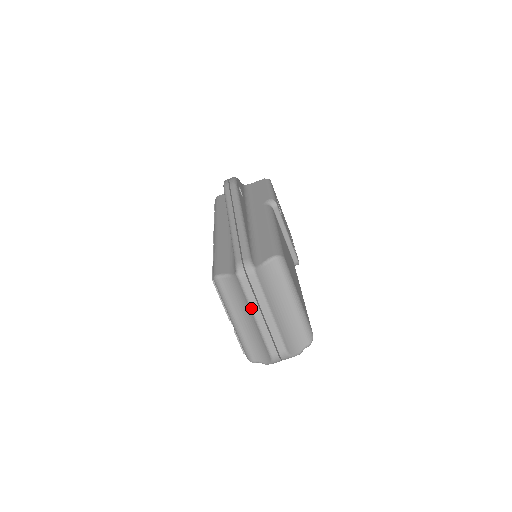
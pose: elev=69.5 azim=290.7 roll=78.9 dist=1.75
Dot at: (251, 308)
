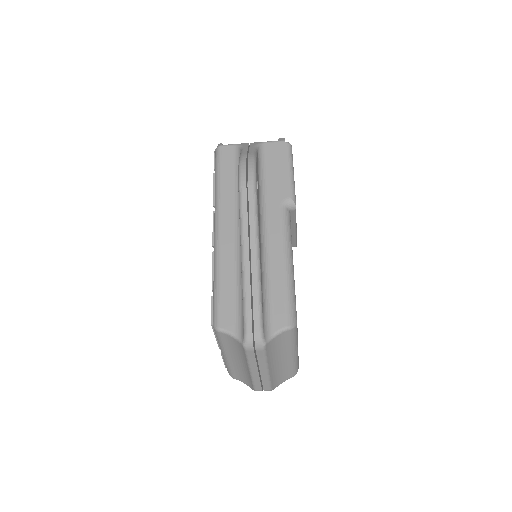
Dot at: (249, 366)
